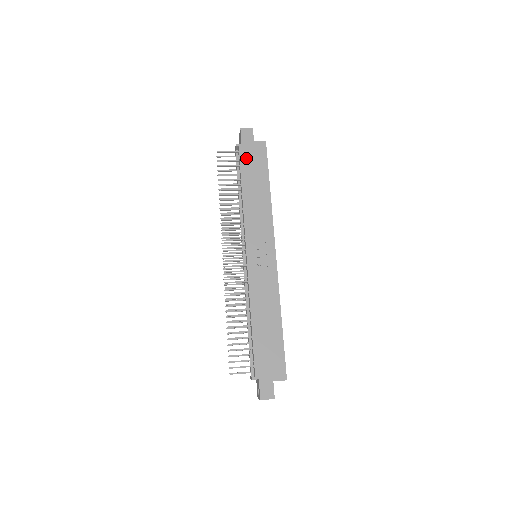
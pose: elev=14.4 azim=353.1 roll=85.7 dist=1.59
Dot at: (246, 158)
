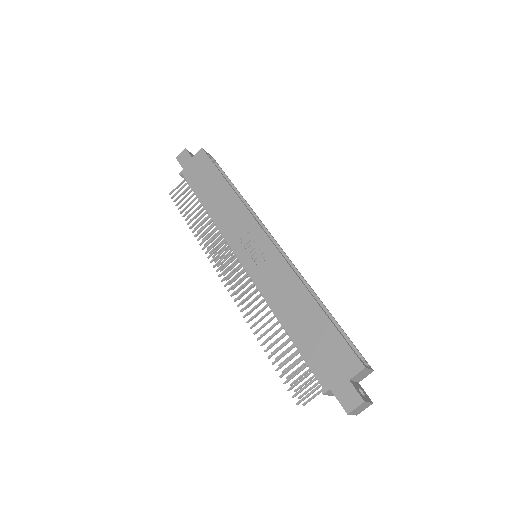
Dot at: (193, 177)
